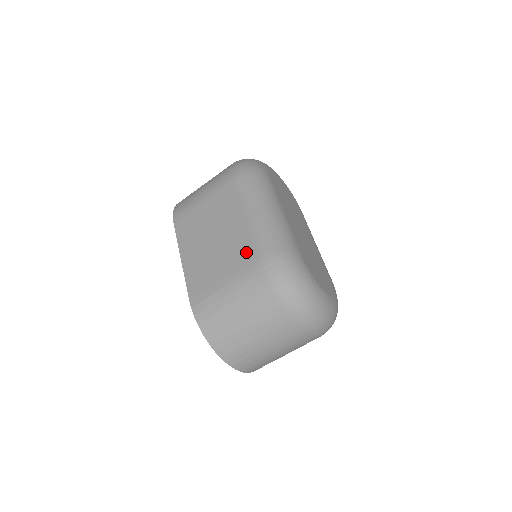
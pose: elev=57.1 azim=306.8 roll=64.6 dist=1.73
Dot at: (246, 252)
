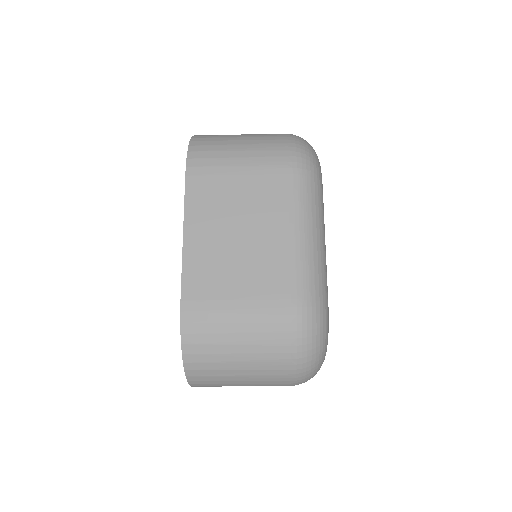
Dot at: (279, 283)
